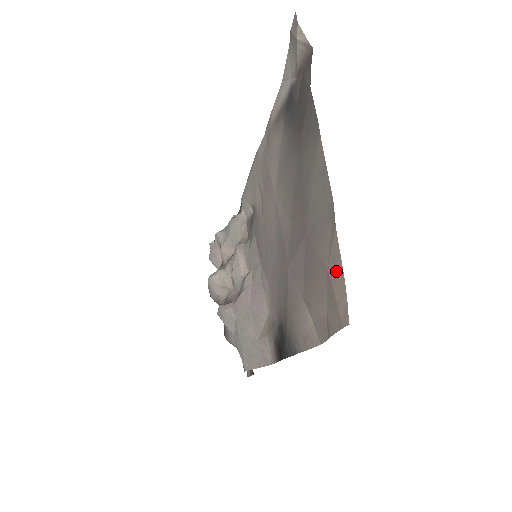
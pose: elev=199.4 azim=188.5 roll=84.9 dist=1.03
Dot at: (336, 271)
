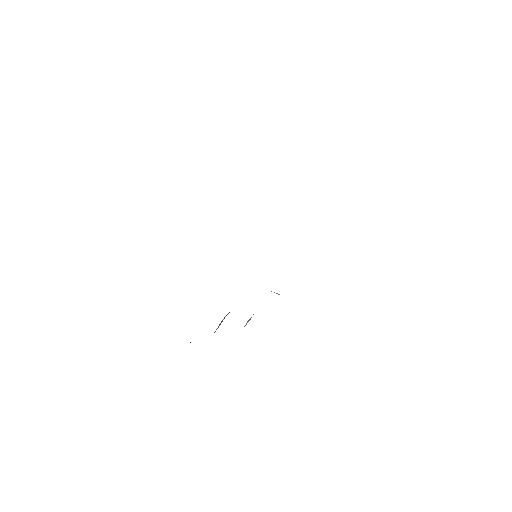
Dot at: occluded
